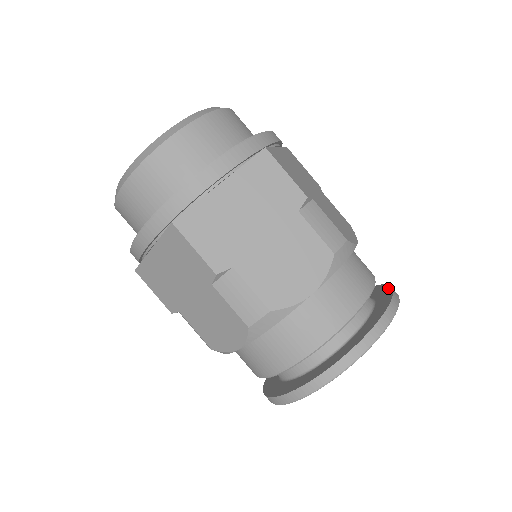
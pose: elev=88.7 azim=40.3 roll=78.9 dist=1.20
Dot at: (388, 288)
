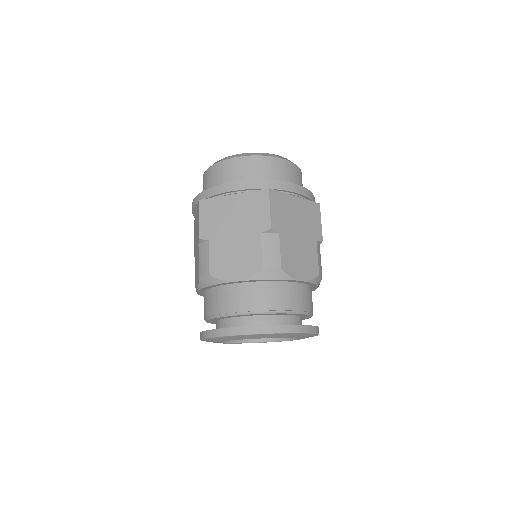
Dot at: (308, 325)
